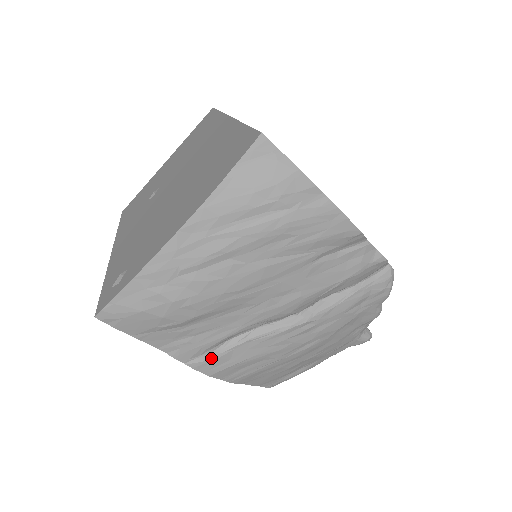
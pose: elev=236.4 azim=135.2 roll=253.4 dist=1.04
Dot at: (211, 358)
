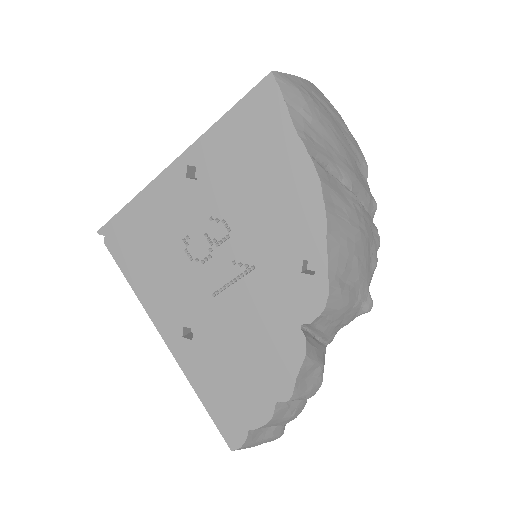
Dot at: (321, 167)
